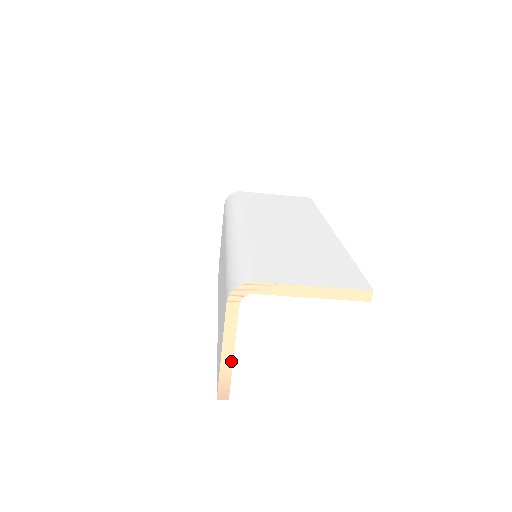
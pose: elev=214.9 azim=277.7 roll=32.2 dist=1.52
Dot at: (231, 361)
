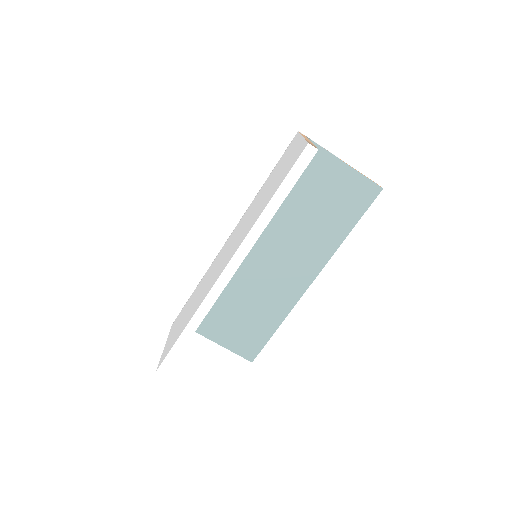
Dot at: occluded
